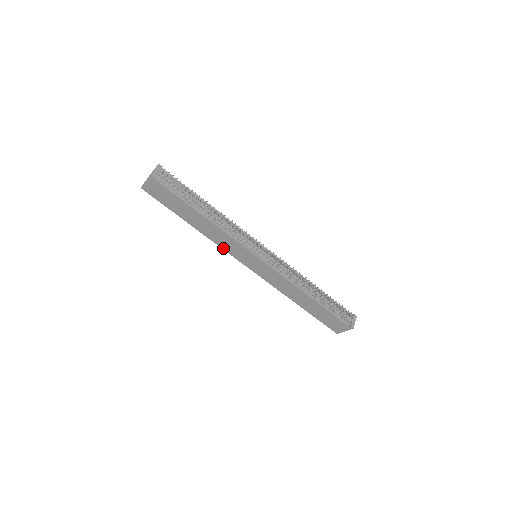
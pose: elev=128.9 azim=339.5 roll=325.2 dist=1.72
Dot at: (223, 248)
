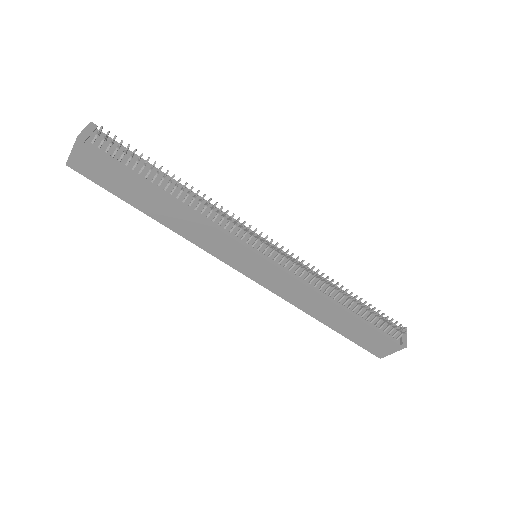
Dot at: (205, 249)
